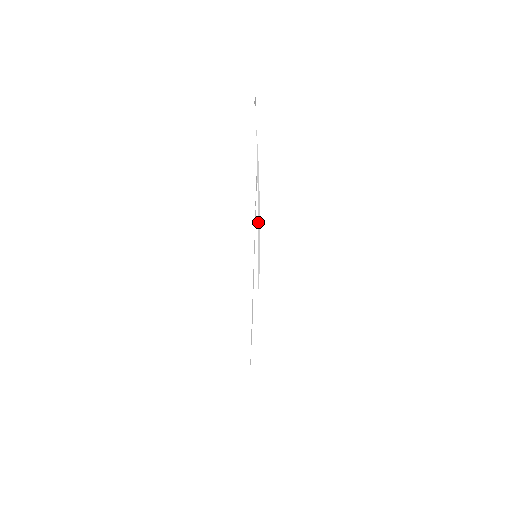
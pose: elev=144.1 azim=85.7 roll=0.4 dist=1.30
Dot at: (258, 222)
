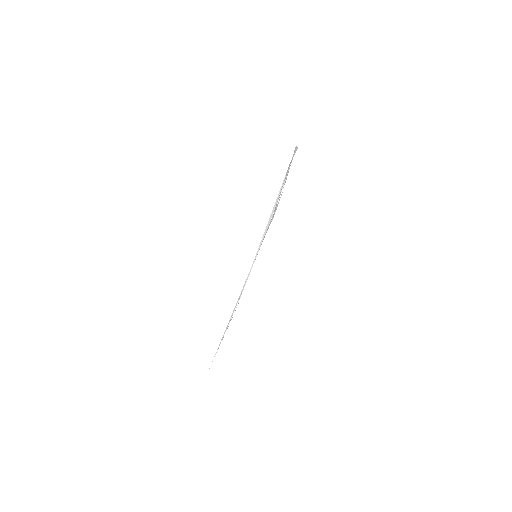
Dot at: (269, 221)
